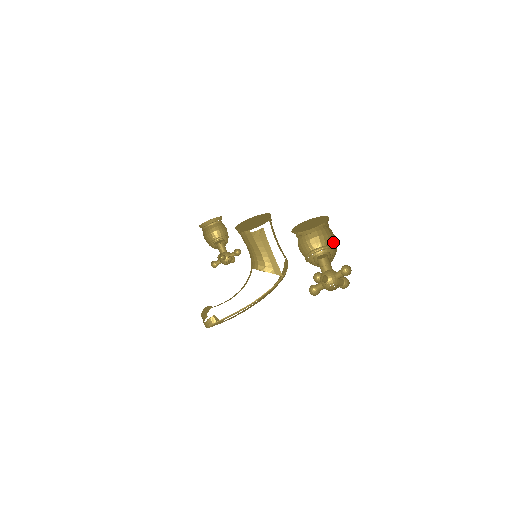
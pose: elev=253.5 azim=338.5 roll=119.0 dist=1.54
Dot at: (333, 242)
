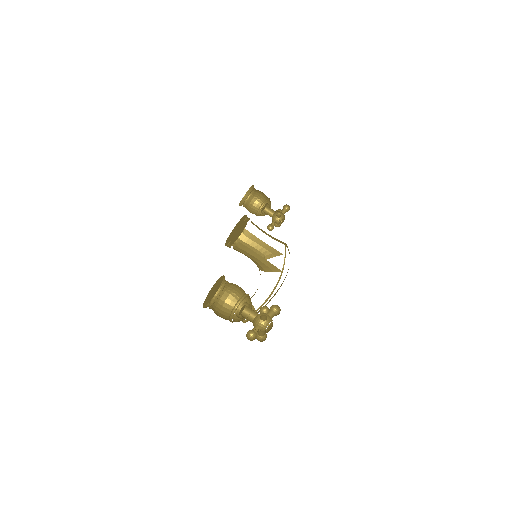
Dot at: occluded
